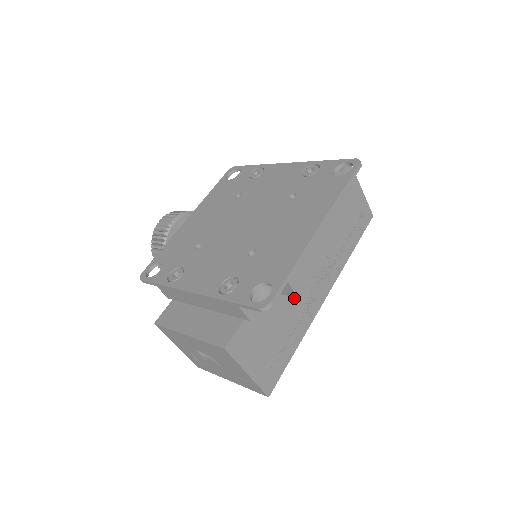
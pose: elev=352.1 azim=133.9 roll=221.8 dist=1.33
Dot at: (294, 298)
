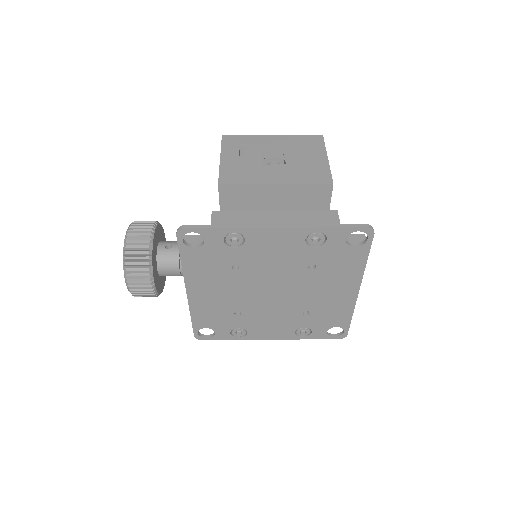
Dot at: occluded
